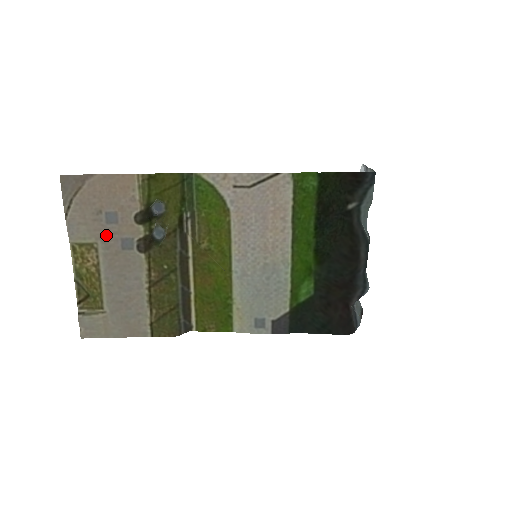
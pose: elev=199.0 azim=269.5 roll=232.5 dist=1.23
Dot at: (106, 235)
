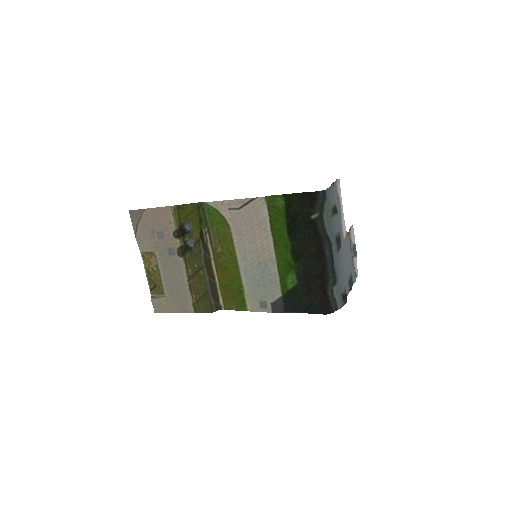
Dot at: (159, 246)
